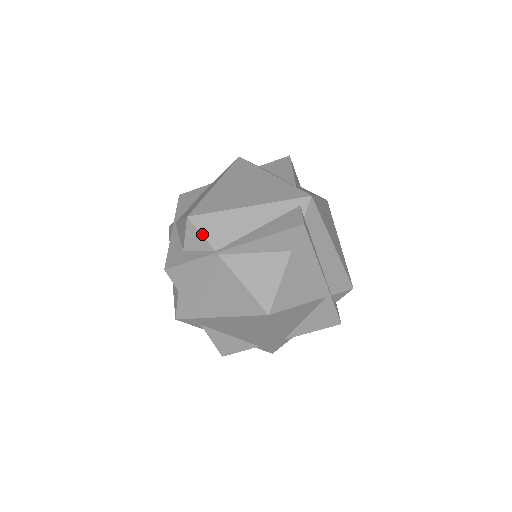
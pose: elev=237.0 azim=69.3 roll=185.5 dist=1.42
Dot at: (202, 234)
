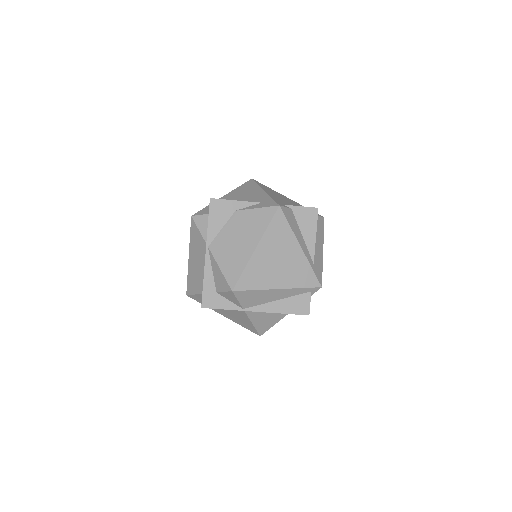
Dot at: (238, 300)
